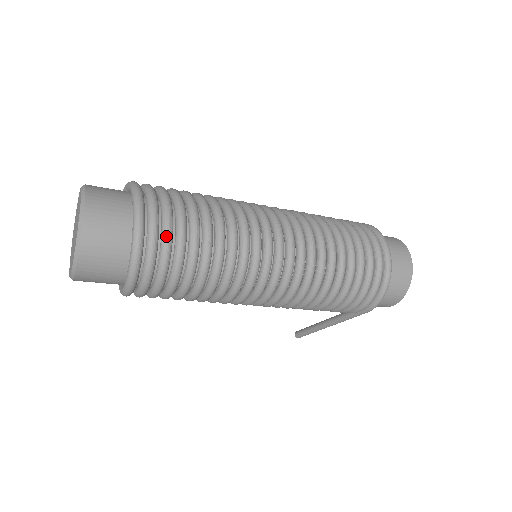
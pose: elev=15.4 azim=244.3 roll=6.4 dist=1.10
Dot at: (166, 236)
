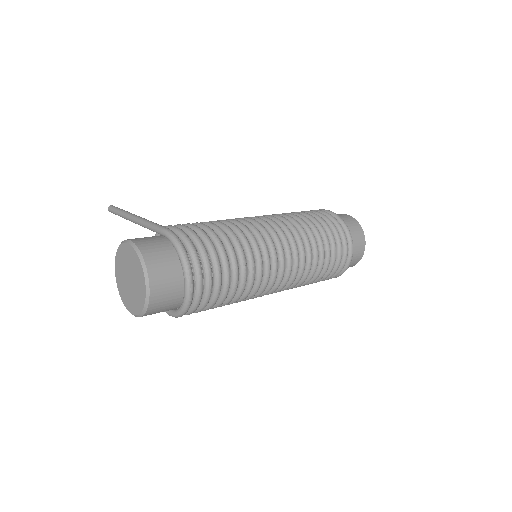
Dot at: (208, 294)
